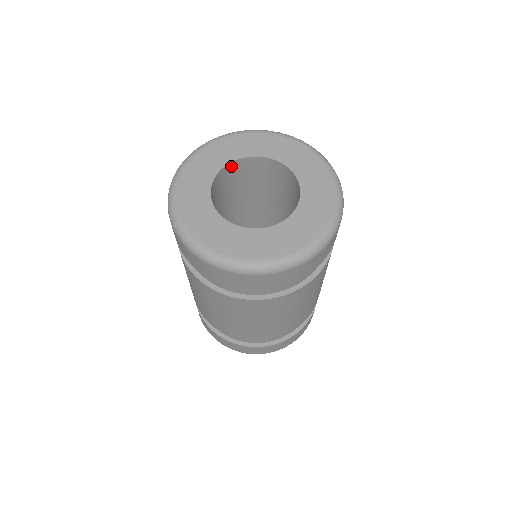
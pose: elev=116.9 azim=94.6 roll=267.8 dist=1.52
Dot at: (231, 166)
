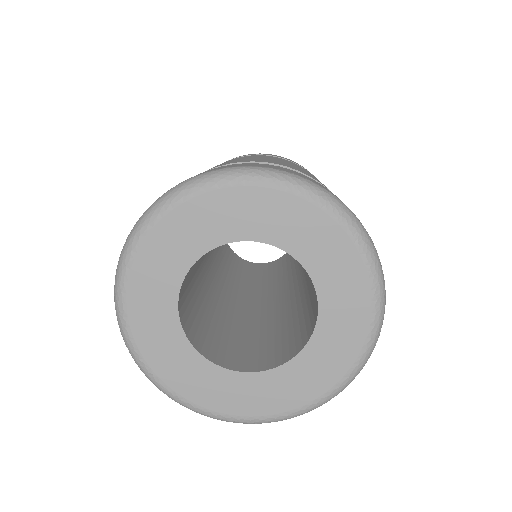
Dot at: (181, 288)
